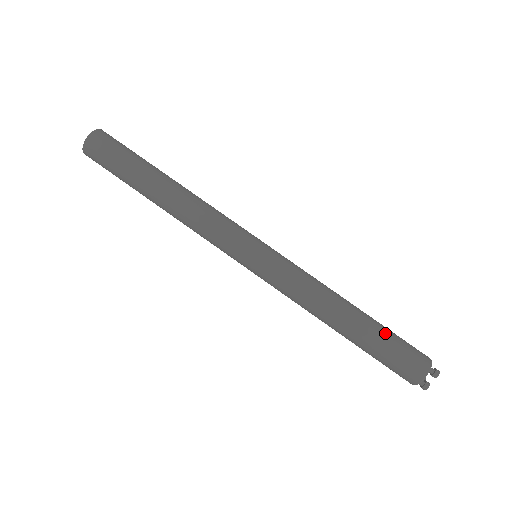
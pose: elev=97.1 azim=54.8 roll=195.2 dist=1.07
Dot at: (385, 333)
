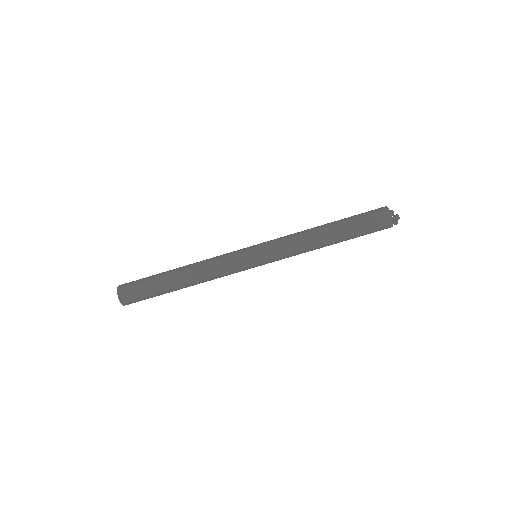
Dot at: (355, 230)
